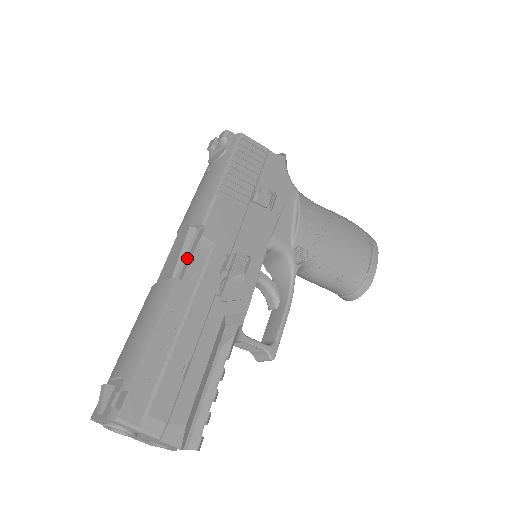
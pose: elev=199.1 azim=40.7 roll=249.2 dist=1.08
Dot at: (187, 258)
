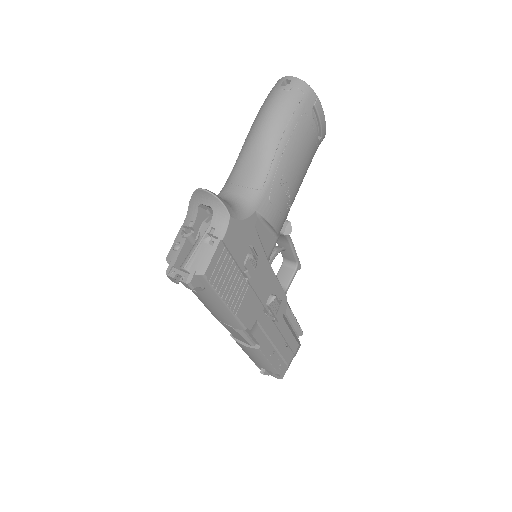
Dot at: (250, 336)
